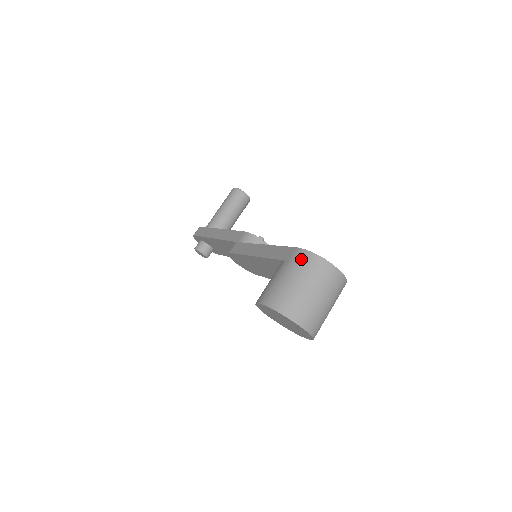
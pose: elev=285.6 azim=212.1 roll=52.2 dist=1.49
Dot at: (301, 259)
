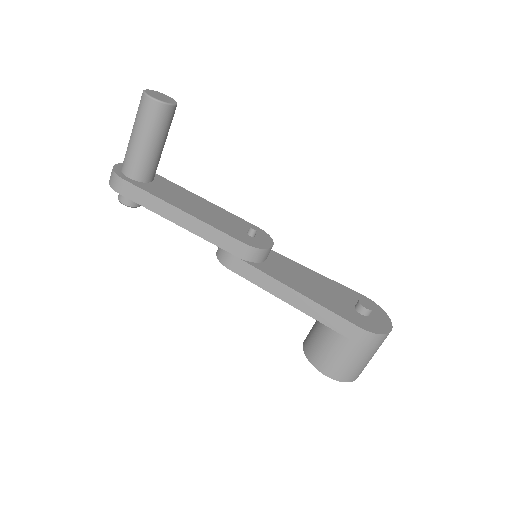
Dot at: (366, 341)
